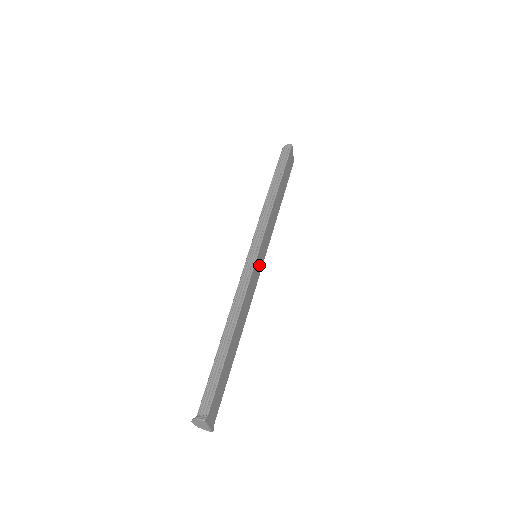
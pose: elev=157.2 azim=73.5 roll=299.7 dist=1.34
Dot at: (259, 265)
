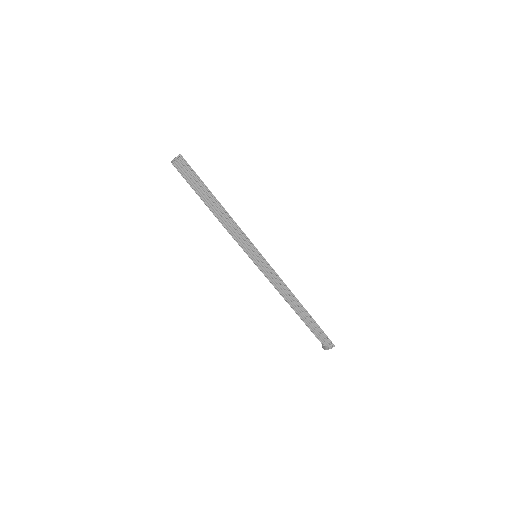
Dot at: occluded
